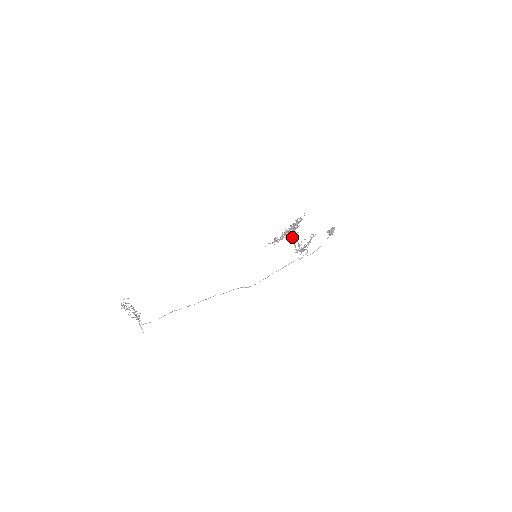
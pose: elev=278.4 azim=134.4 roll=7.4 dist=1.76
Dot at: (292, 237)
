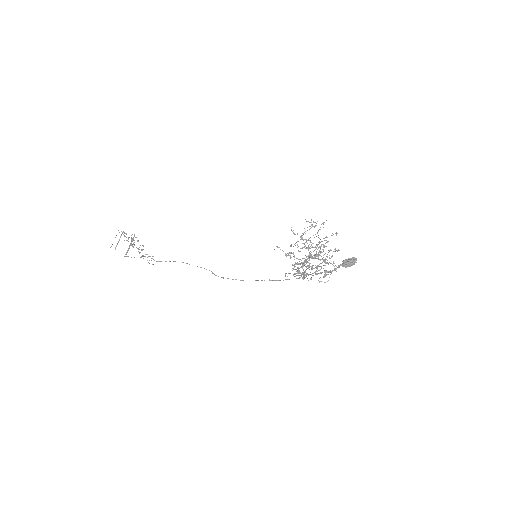
Dot at: (312, 266)
